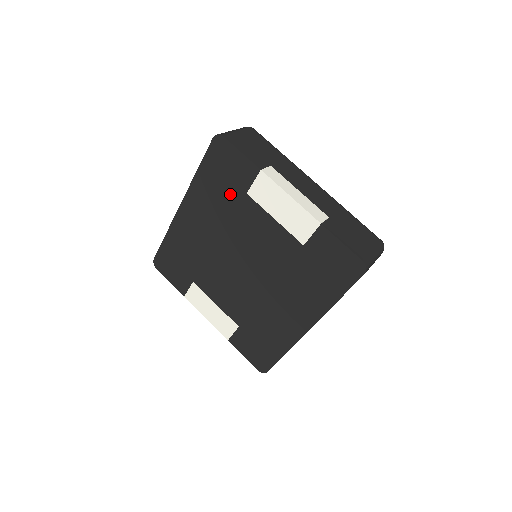
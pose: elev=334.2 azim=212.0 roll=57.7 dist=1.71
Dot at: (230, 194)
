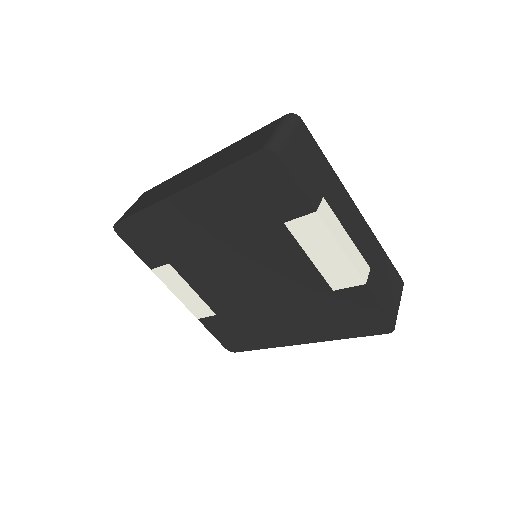
Dot at: (259, 214)
